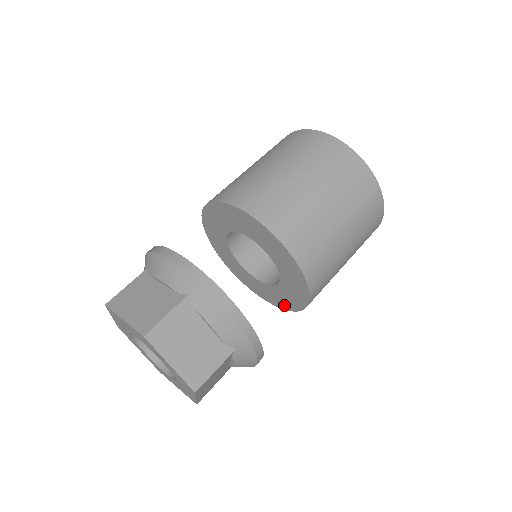
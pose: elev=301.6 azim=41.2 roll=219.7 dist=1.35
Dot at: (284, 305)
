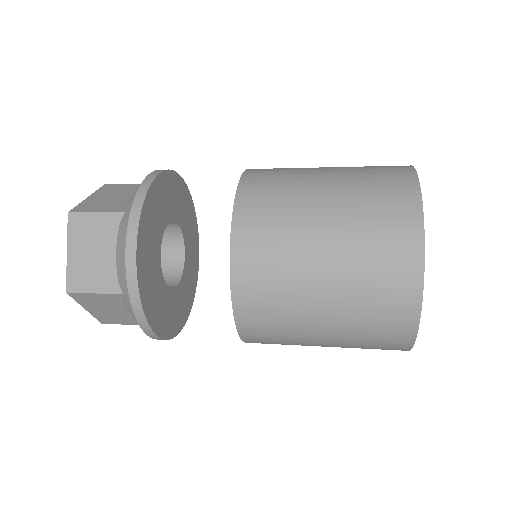
Dot at: occluded
